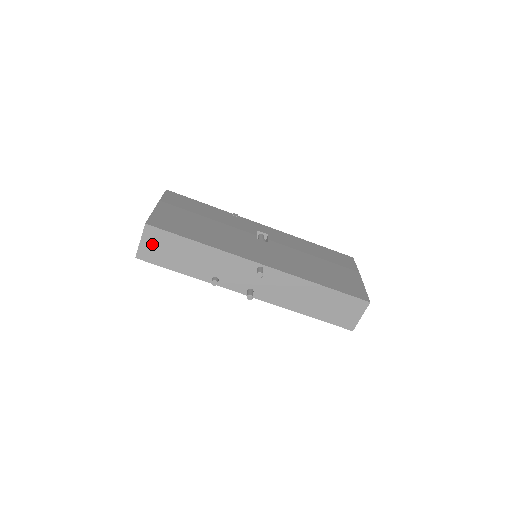
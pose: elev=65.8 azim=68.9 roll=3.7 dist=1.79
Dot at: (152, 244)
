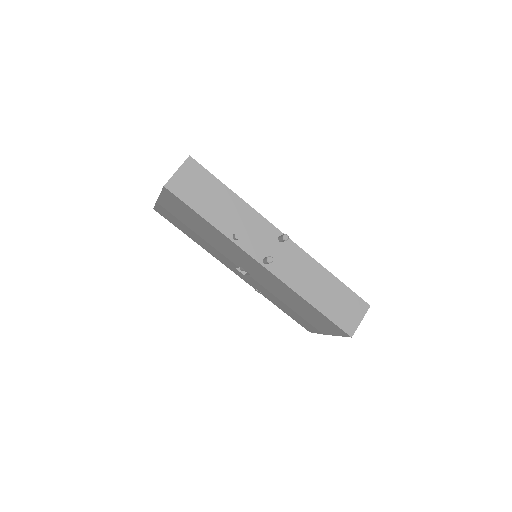
Dot at: (187, 178)
